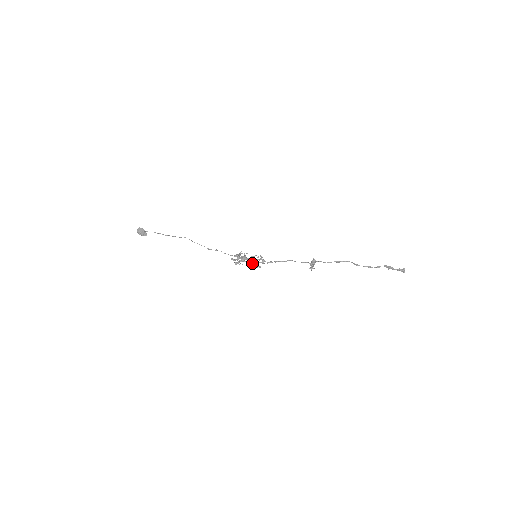
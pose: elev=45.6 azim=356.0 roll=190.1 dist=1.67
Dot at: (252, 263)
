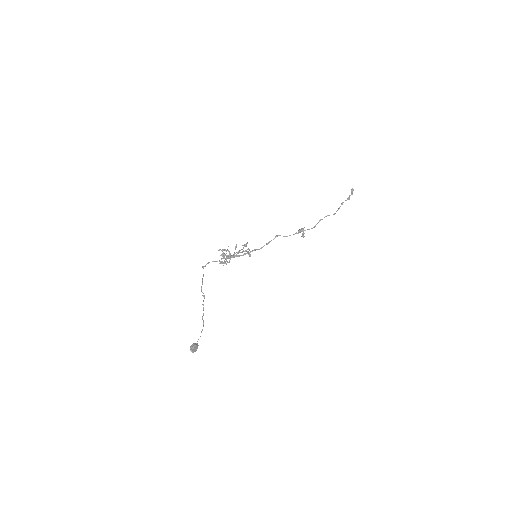
Dot at: (238, 252)
